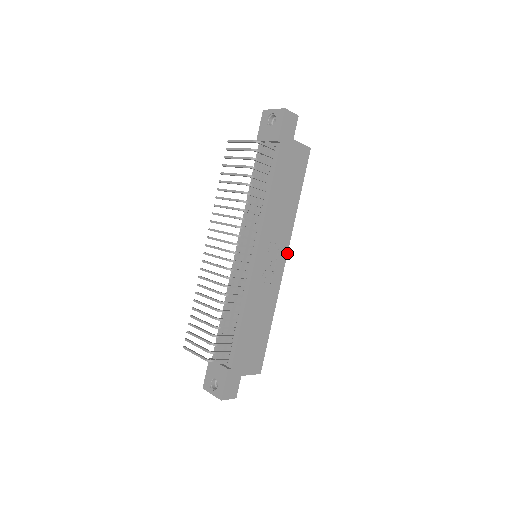
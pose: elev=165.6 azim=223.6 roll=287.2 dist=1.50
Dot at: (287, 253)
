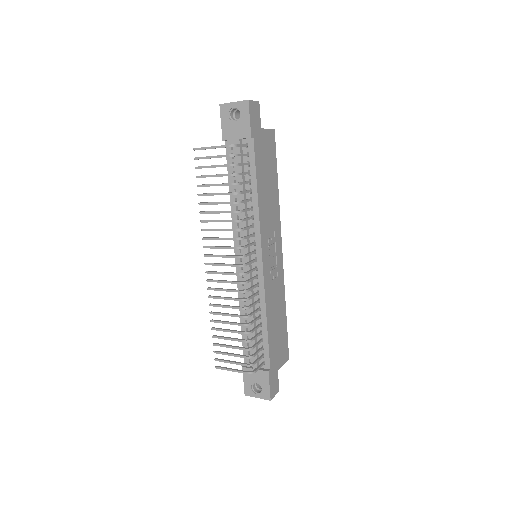
Dot at: (281, 241)
